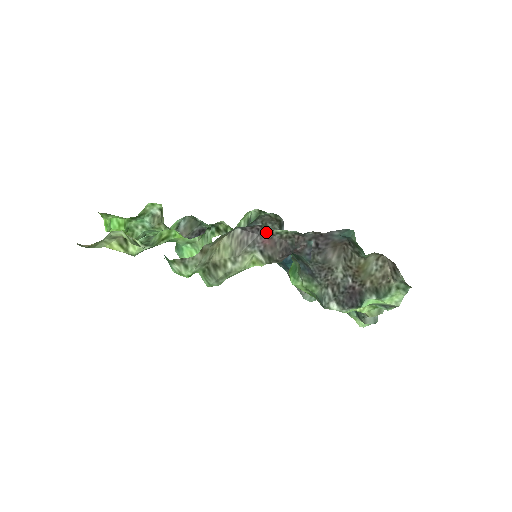
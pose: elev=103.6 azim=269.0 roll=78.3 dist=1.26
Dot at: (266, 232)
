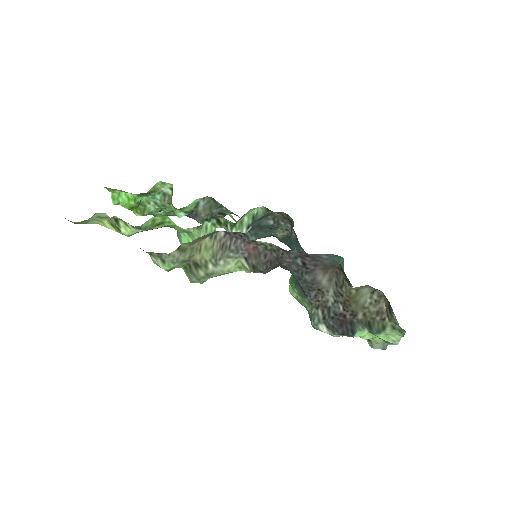
Dot at: (250, 240)
